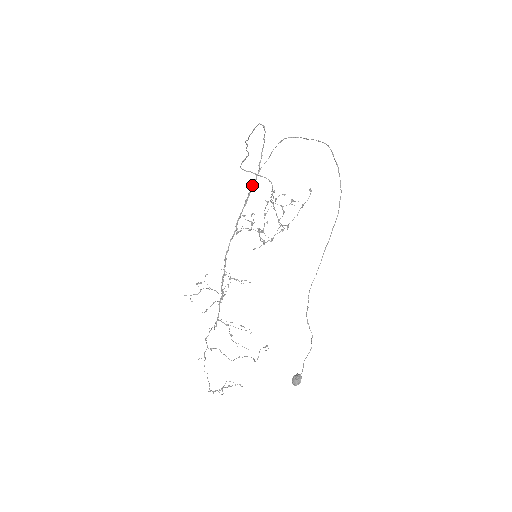
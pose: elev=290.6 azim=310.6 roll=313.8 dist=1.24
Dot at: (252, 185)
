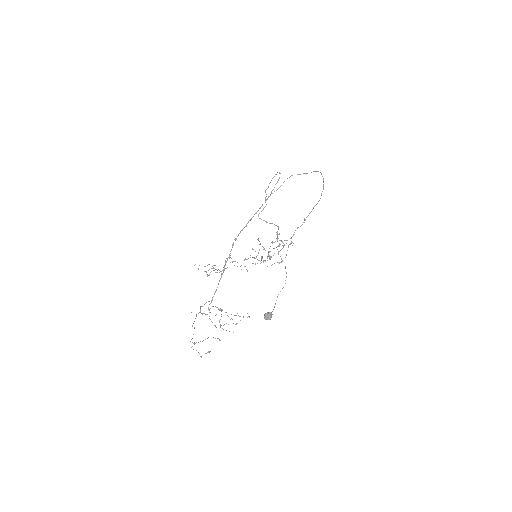
Dot at: occluded
